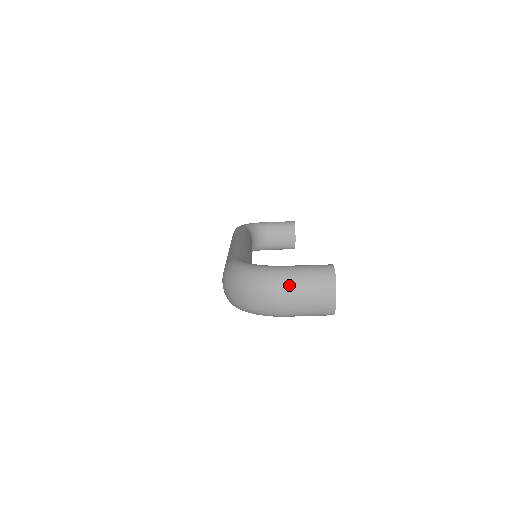
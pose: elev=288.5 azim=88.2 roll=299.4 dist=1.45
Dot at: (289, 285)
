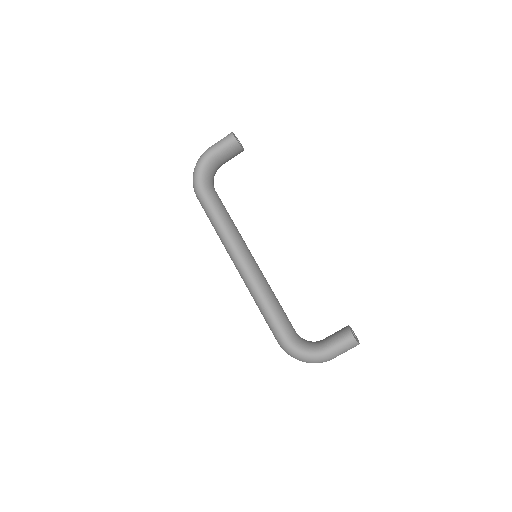
Dot at: occluded
